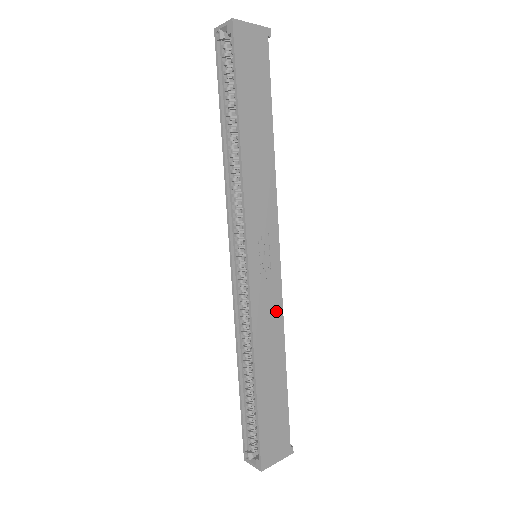
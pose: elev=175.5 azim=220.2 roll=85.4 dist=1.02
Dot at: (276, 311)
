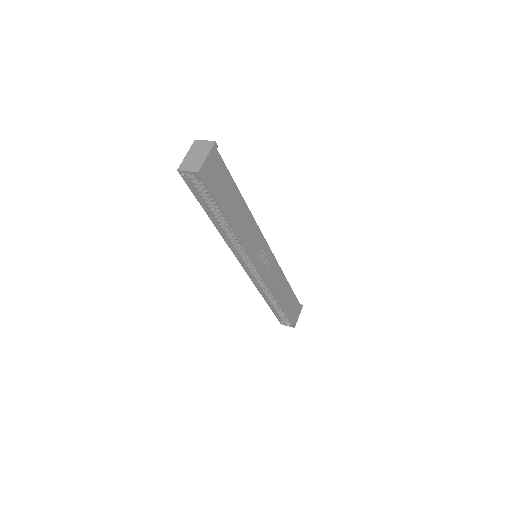
Dot at: (277, 271)
